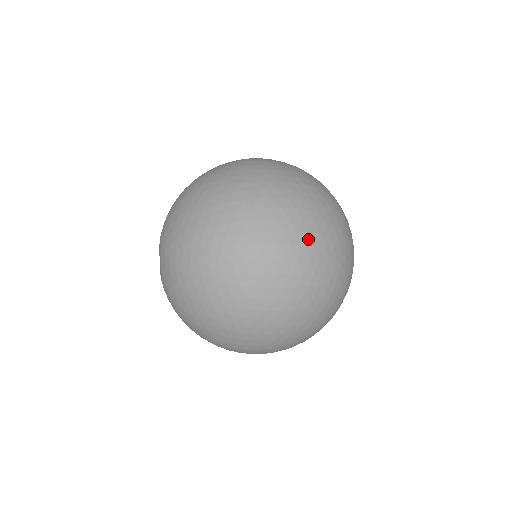
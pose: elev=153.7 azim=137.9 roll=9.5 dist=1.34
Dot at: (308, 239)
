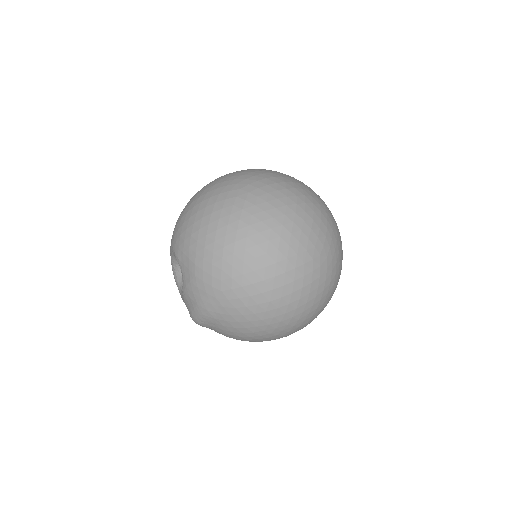
Dot at: occluded
